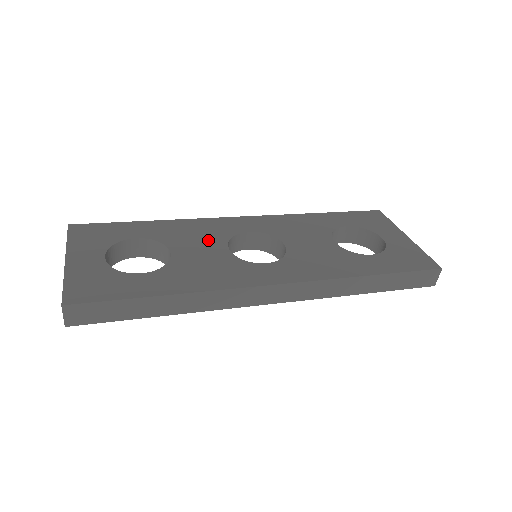
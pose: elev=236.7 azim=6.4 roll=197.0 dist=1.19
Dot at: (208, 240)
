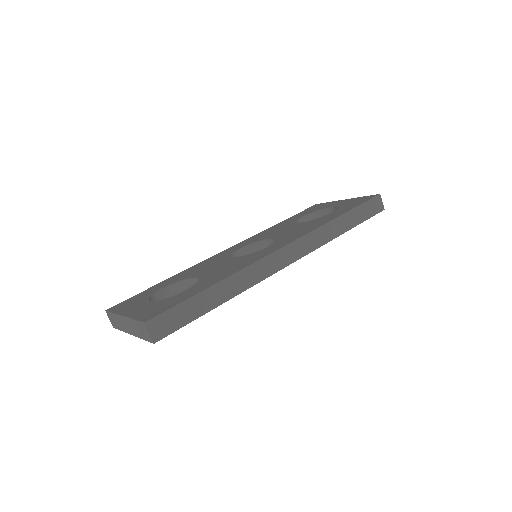
Dot at: (216, 263)
